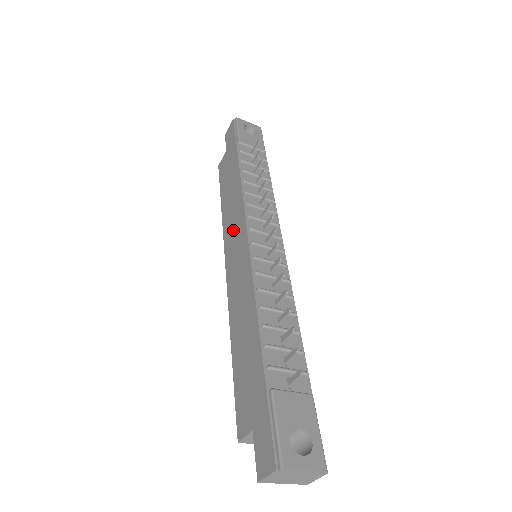
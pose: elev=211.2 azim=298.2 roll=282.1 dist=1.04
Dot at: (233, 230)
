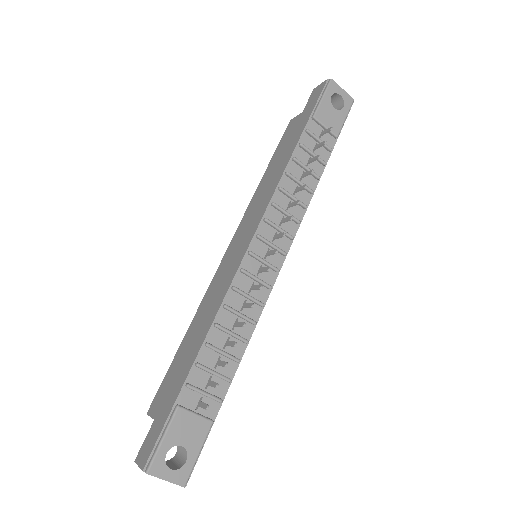
Dot at: (251, 217)
